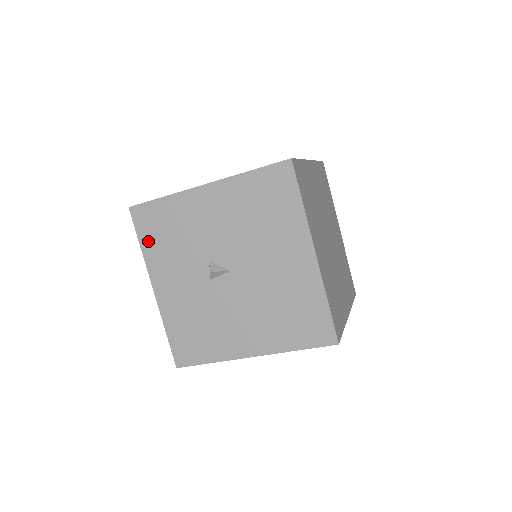
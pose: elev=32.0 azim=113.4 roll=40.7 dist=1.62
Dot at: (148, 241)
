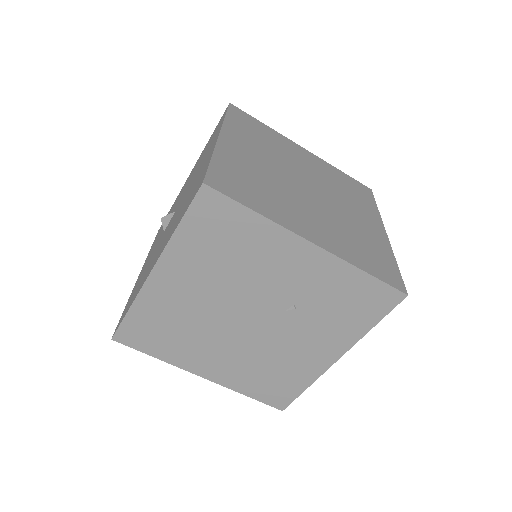
Dot at: occluded
